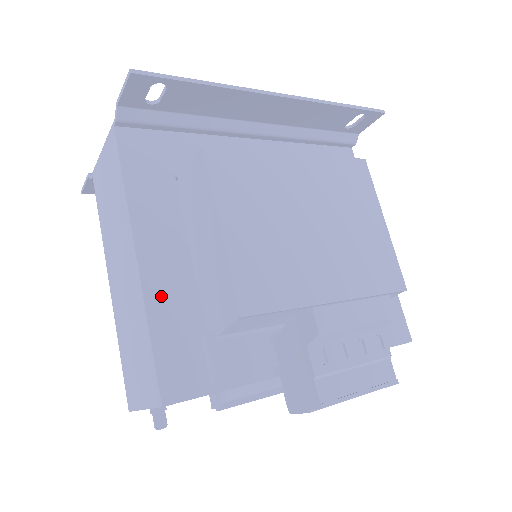
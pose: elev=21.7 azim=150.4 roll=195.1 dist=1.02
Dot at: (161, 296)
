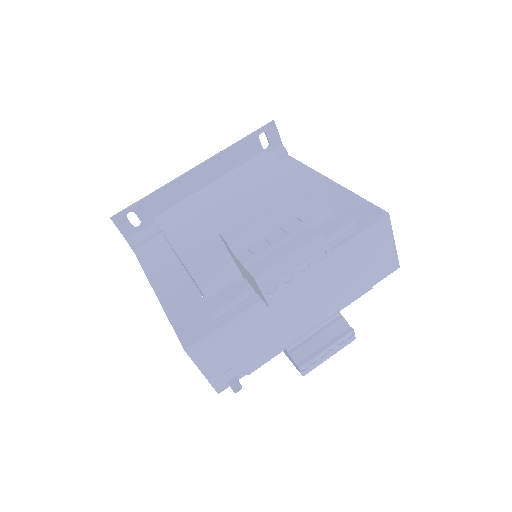
Dot at: (173, 301)
